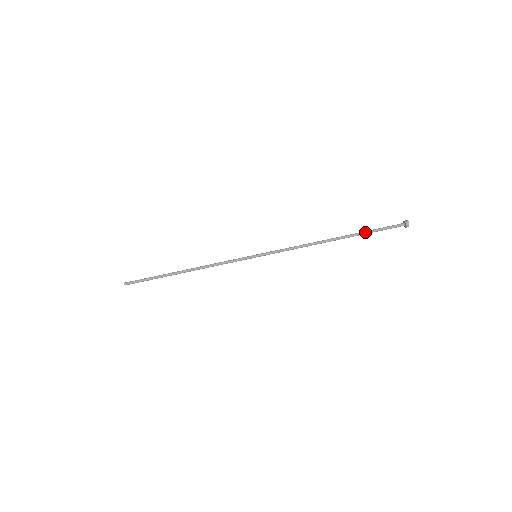
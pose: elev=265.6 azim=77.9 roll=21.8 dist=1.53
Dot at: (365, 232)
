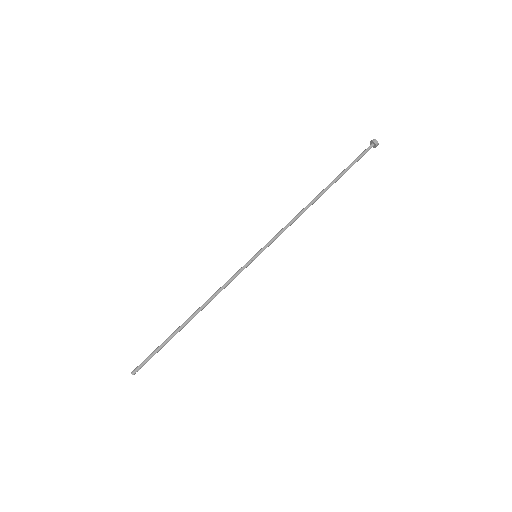
Dot at: (344, 172)
